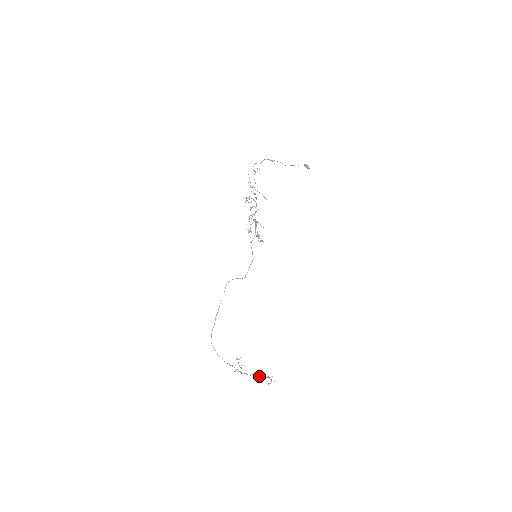
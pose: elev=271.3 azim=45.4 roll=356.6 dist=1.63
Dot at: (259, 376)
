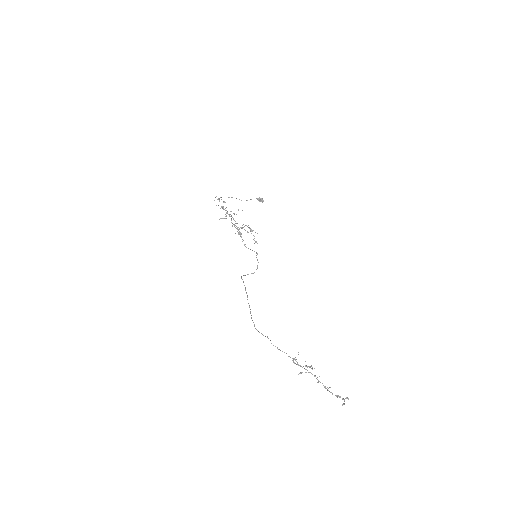
Dot at: (329, 387)
